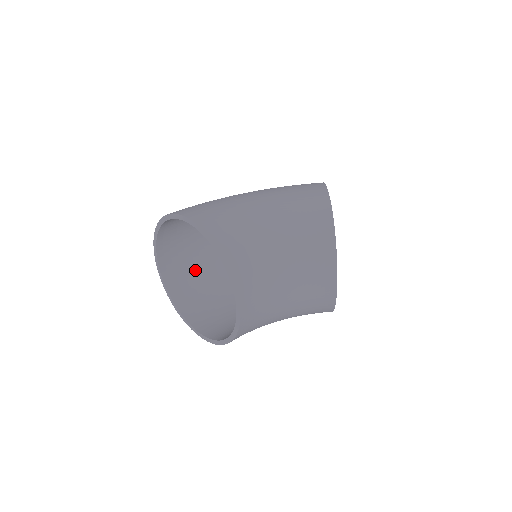
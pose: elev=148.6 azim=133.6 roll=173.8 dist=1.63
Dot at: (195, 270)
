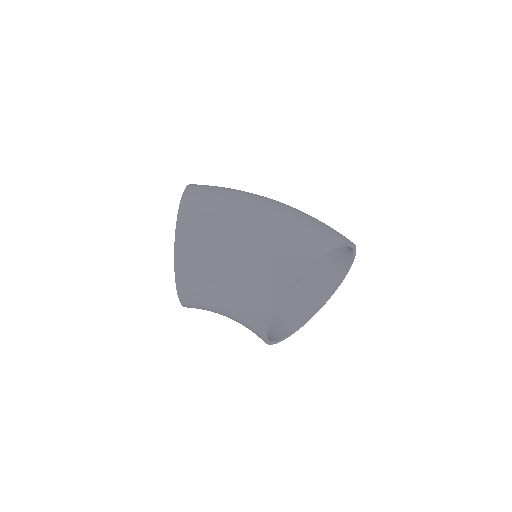
Dot at: occluded
